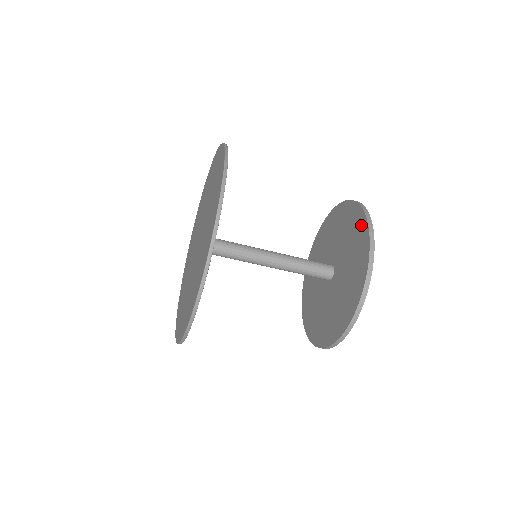
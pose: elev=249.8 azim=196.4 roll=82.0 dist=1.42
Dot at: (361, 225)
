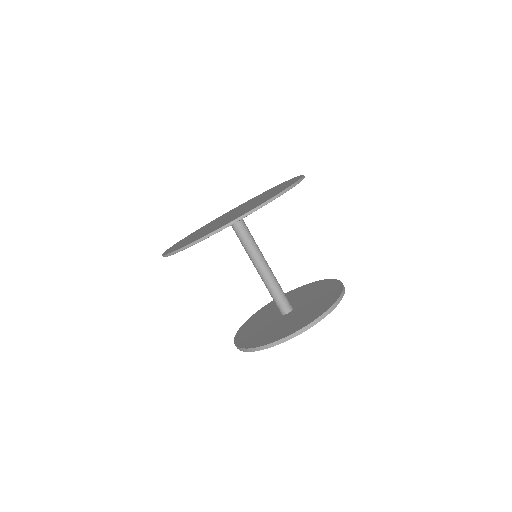
Dot at: (331, 300)
